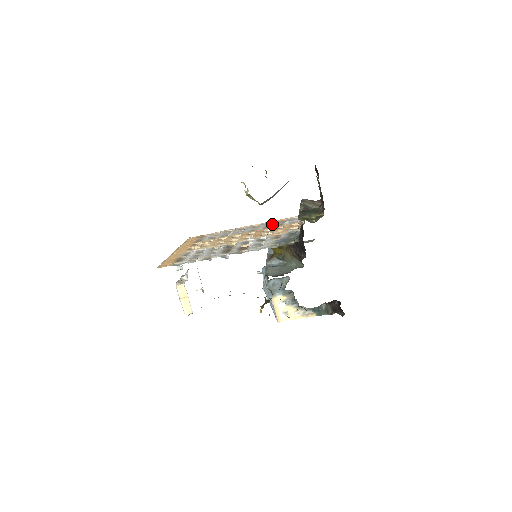
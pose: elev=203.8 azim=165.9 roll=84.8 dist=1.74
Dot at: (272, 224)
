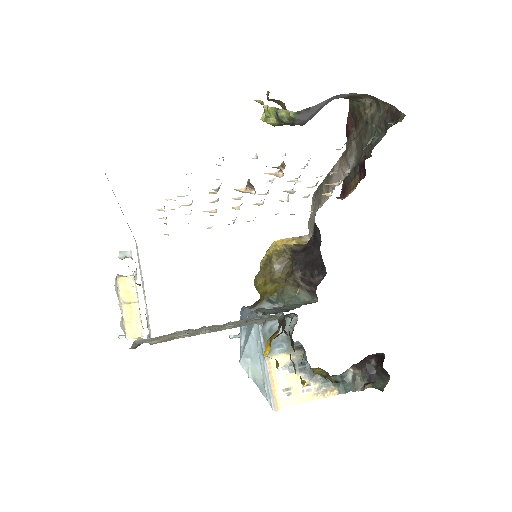
Dot at: occluded
